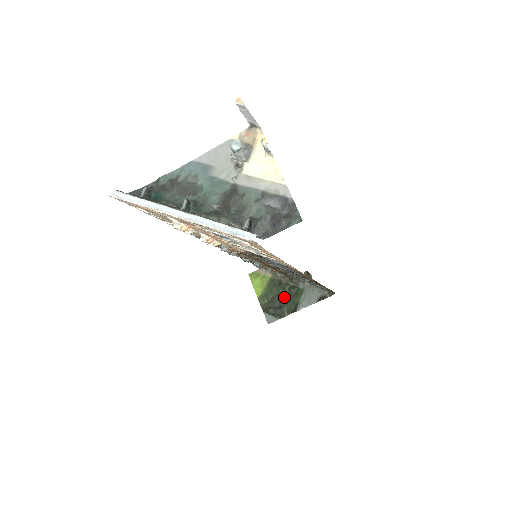
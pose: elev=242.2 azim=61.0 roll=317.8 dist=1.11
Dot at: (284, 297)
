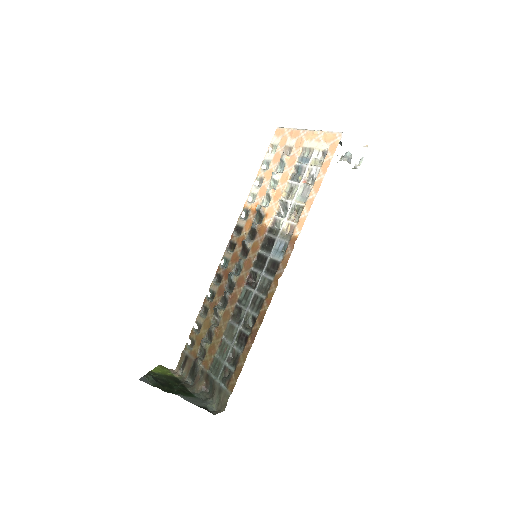
Dot at: (173, 386)
